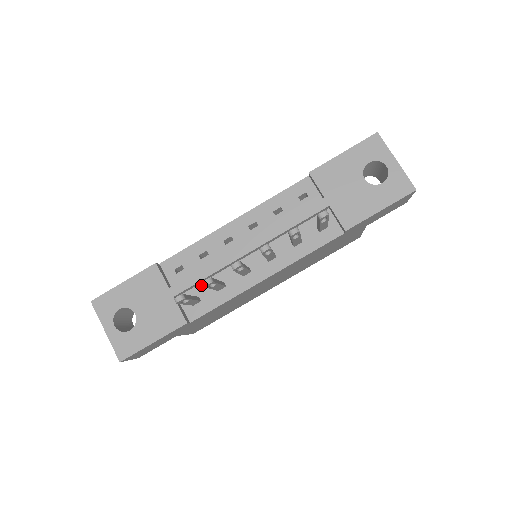
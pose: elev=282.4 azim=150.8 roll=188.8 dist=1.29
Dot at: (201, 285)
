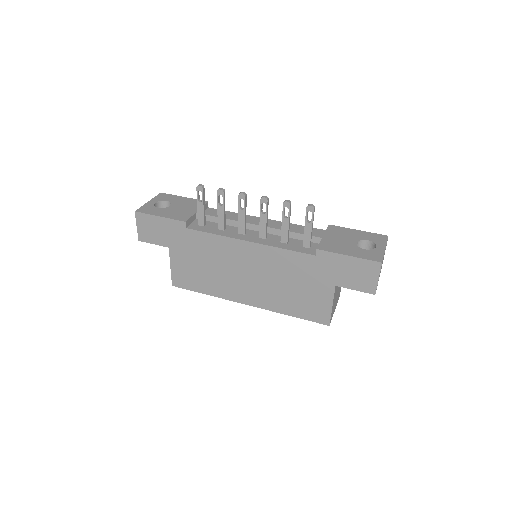
Dot at: (214, 223)
